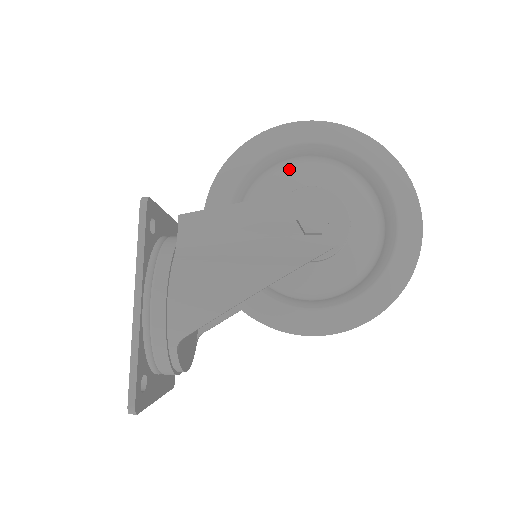
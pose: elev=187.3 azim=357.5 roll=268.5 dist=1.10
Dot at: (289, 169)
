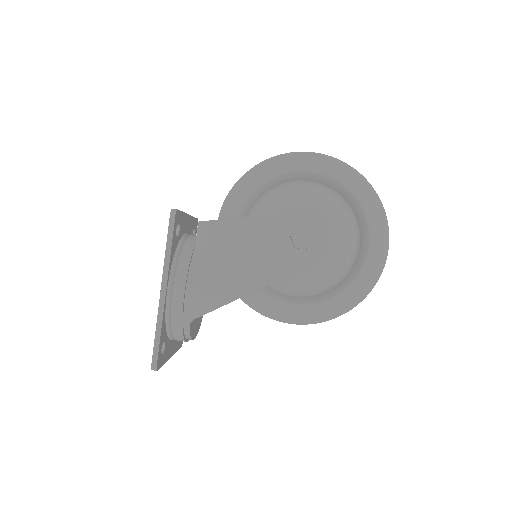
Dot at: (289, 189)
